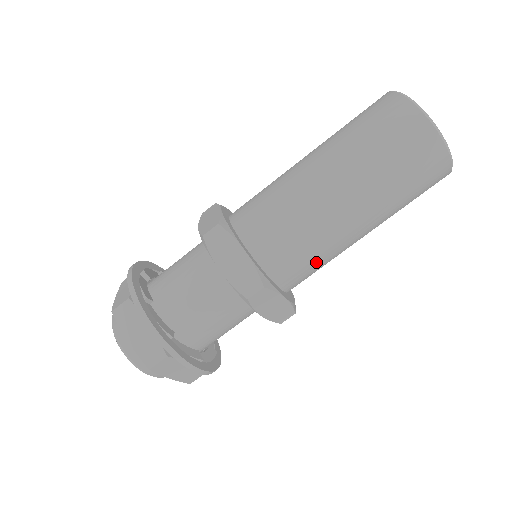
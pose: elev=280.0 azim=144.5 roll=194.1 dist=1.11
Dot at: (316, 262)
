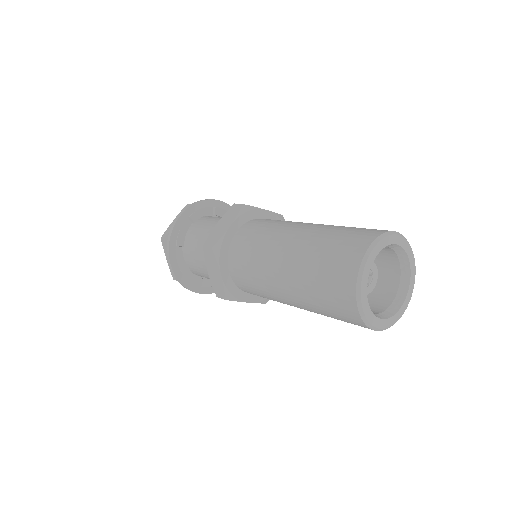
Dot at: occluded
